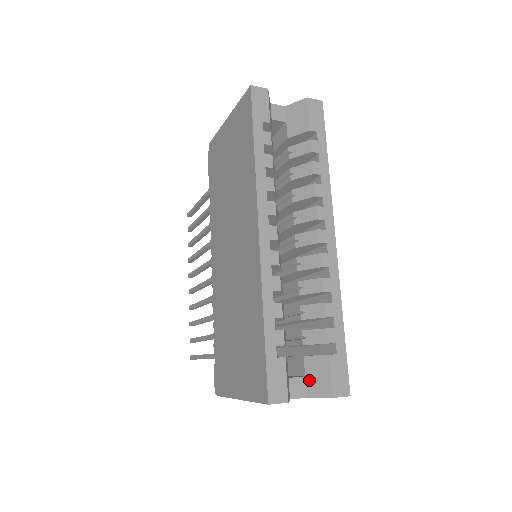
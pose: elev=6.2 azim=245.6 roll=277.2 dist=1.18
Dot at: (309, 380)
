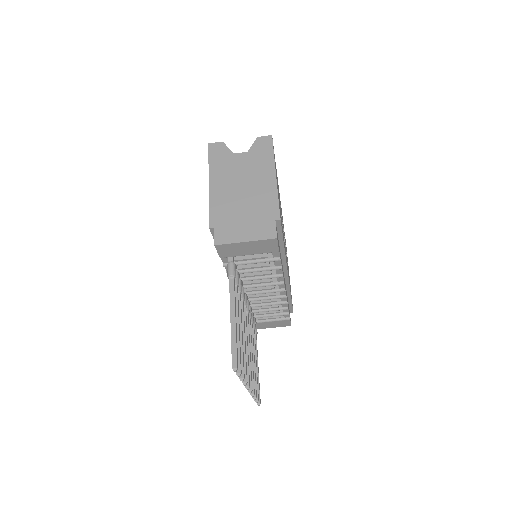
Dot at: occluded
